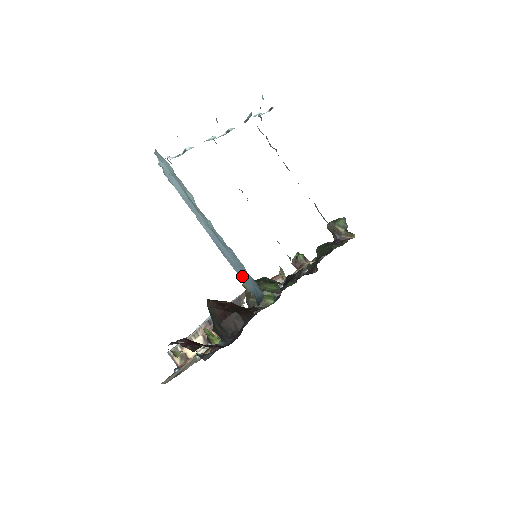
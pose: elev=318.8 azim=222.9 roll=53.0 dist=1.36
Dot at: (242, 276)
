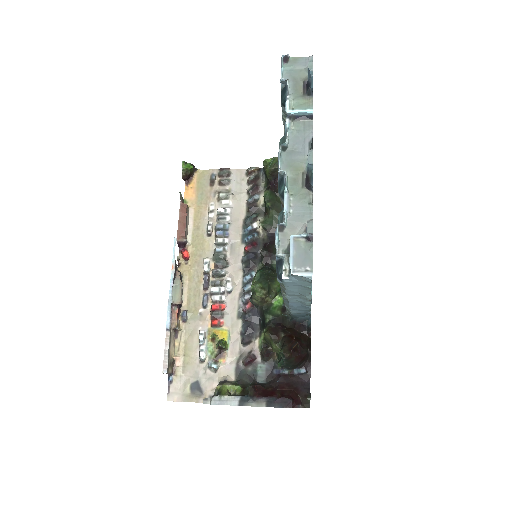
Dot at: occluded
